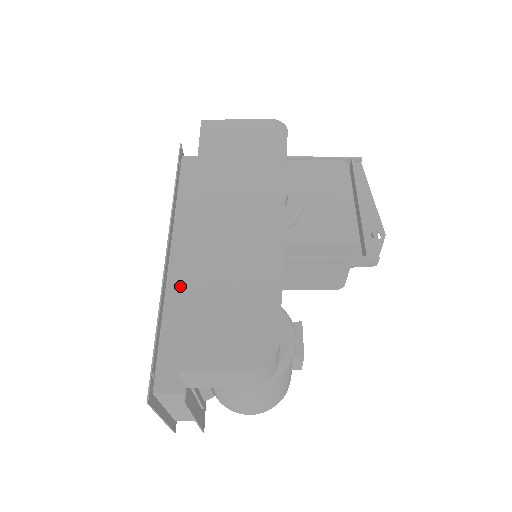
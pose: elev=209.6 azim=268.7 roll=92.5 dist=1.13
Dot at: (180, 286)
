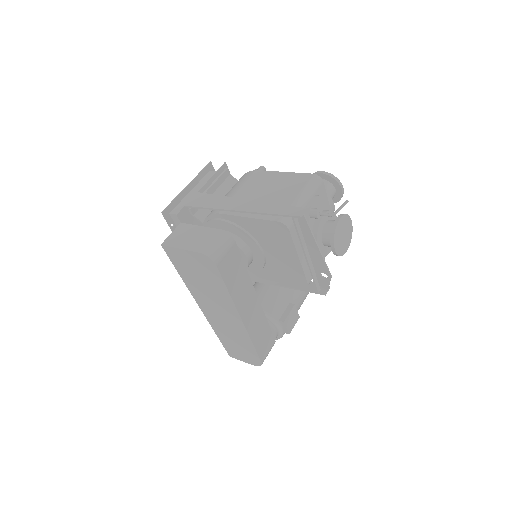
Dot at: occluded
